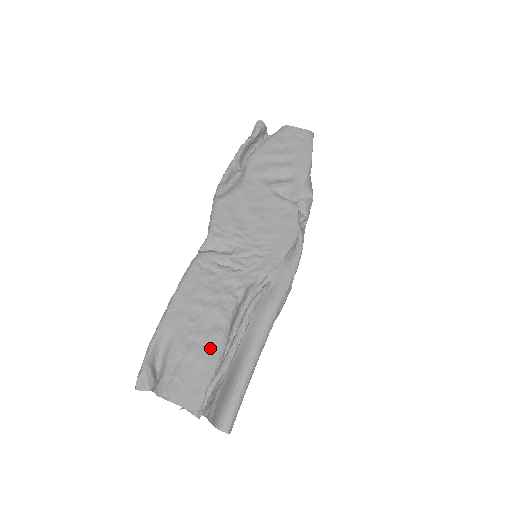
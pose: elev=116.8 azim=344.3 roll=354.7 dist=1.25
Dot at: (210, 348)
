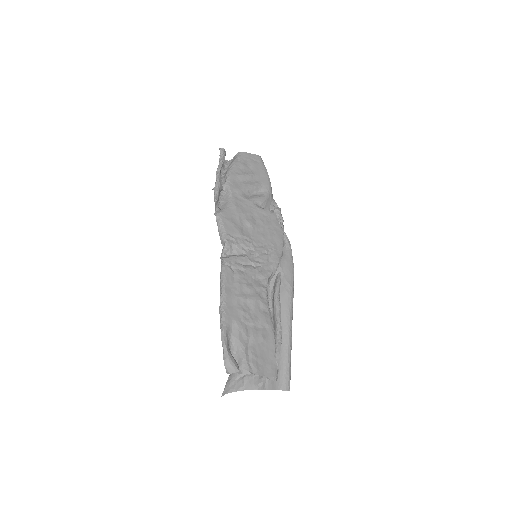
Dot at: (265, 329)
